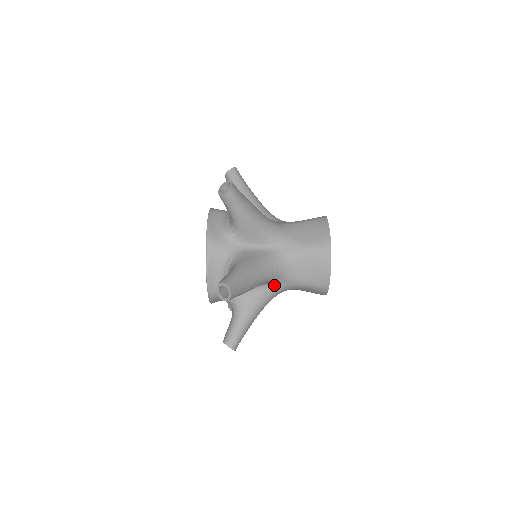
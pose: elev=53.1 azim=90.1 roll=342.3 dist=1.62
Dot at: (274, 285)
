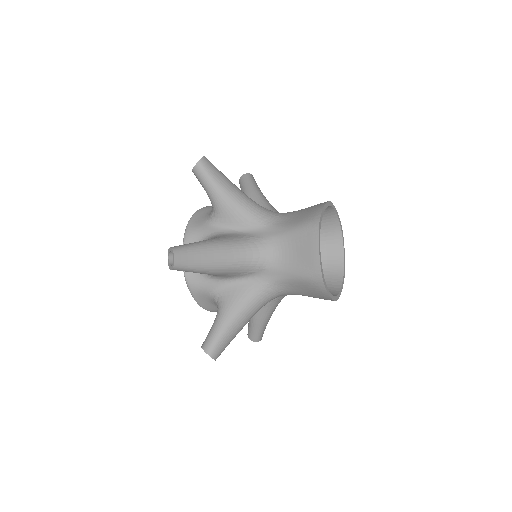
Dot at: occluded
